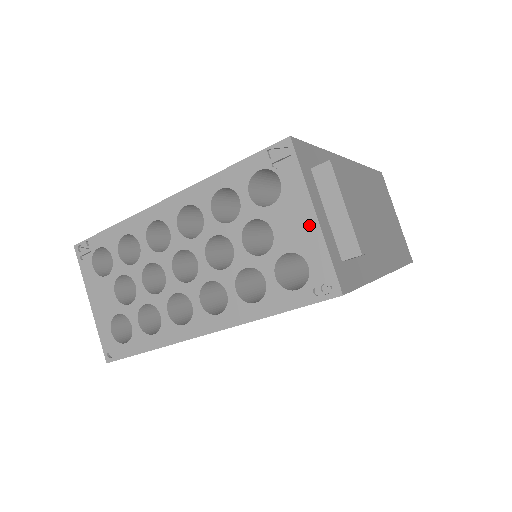
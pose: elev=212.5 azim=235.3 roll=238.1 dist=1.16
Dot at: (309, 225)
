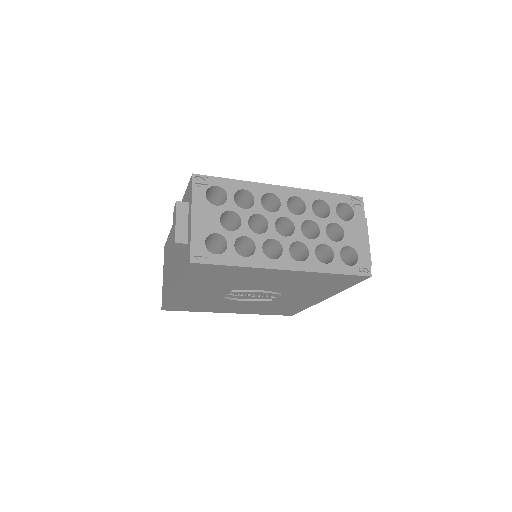
Dot at: (363, 239)
